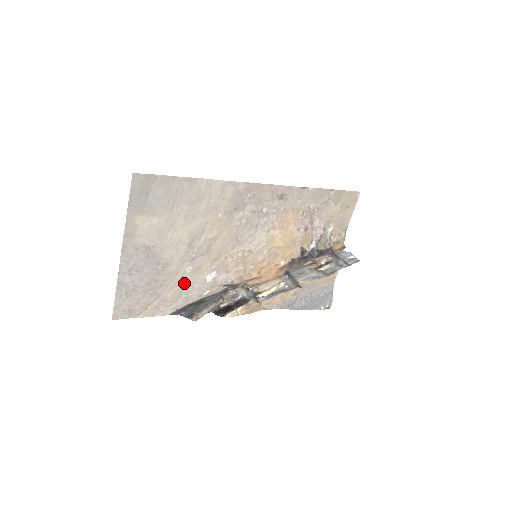
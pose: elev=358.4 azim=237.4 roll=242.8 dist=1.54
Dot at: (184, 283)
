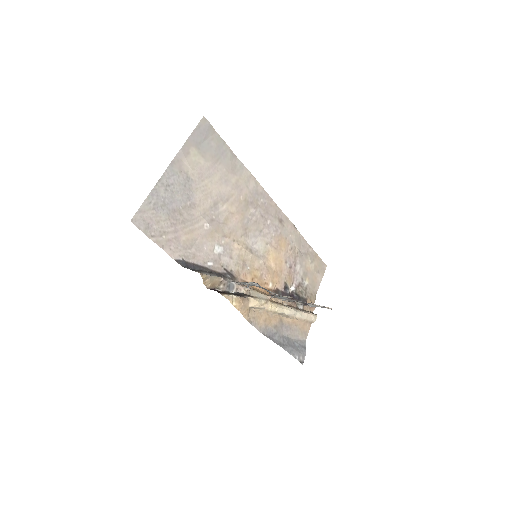
Dot at: (198, 237)
